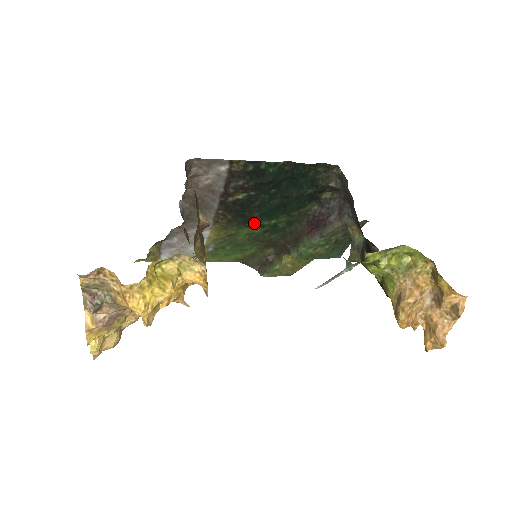
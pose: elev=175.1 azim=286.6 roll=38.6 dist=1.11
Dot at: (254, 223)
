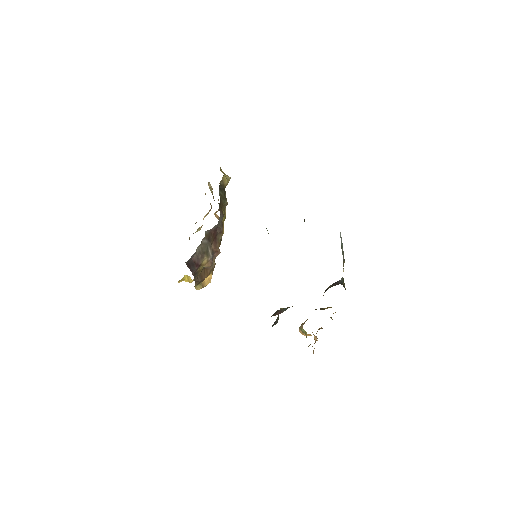
Dot at: occluded
